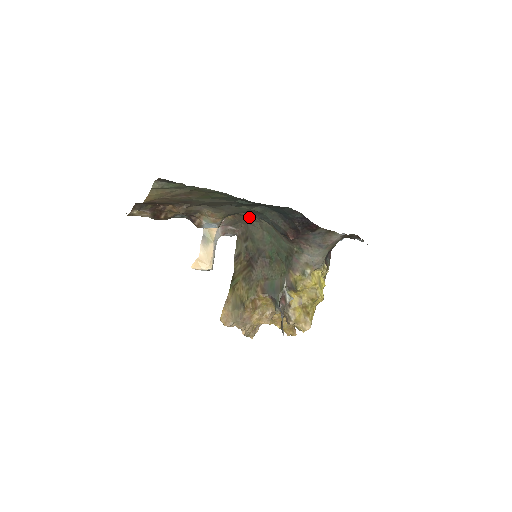
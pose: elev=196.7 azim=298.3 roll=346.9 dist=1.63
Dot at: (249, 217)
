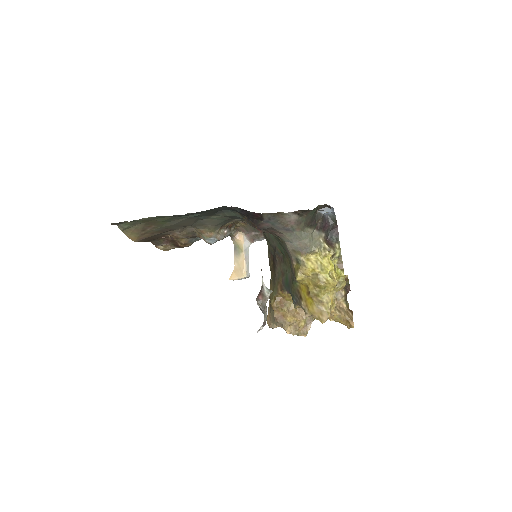
Dot at: occluded
